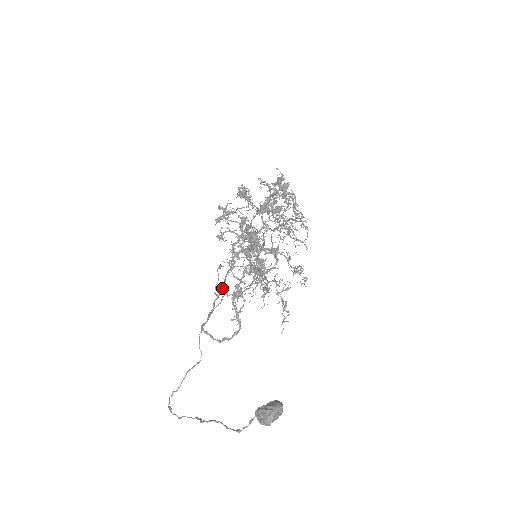
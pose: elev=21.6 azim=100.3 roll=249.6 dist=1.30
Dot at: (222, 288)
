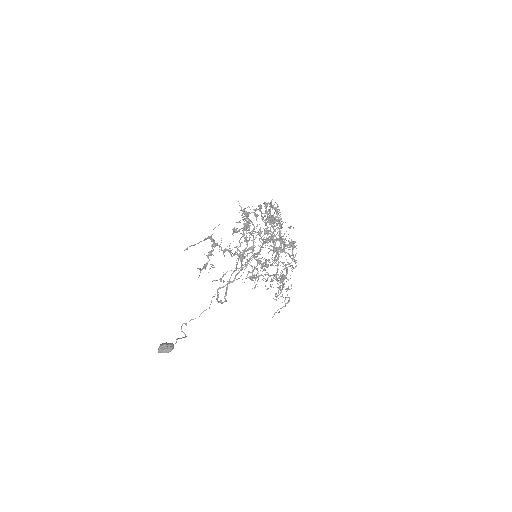
Dot at: (240, 269)
